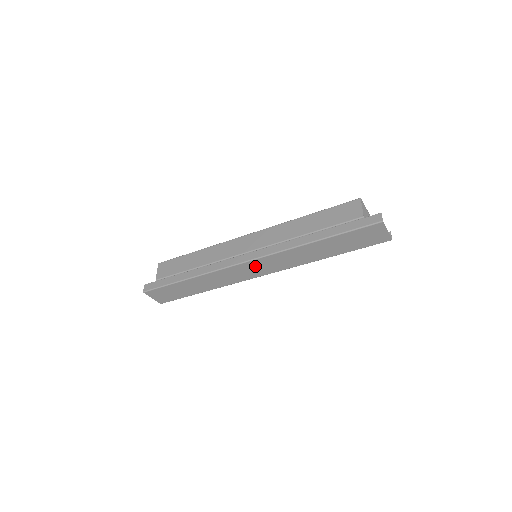
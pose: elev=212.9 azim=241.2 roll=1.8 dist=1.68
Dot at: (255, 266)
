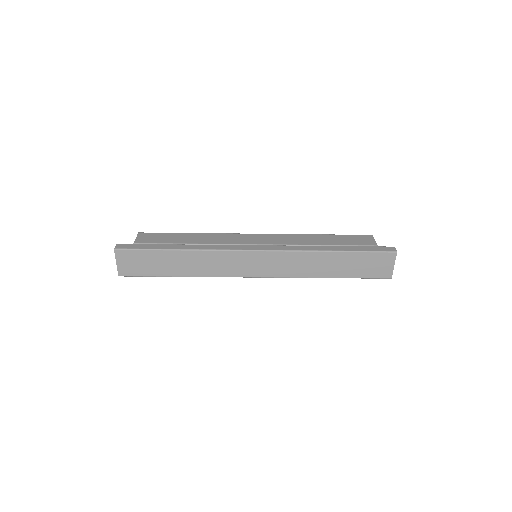
Dot at: (258, 260)
